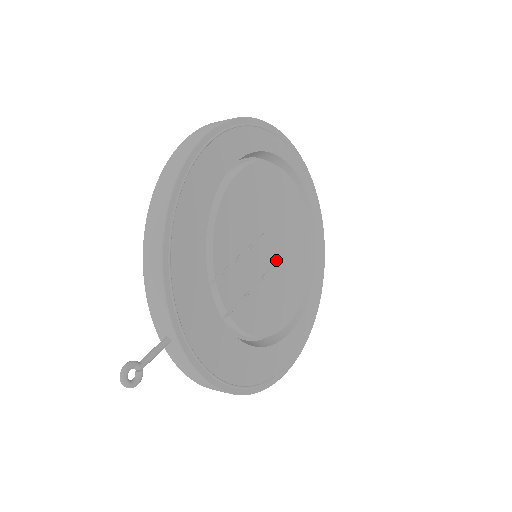
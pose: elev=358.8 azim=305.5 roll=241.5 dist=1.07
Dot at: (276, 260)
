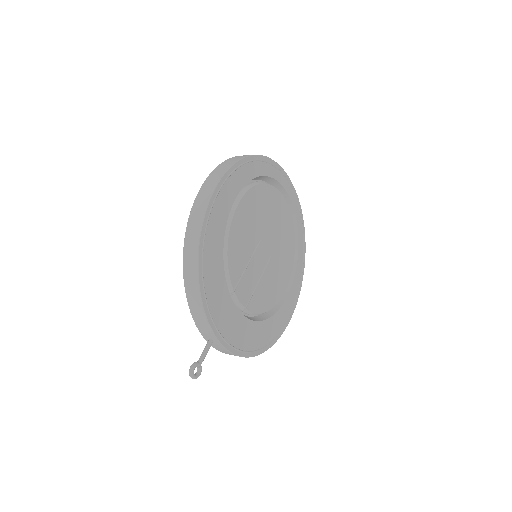
Dot at: (270, 254)
